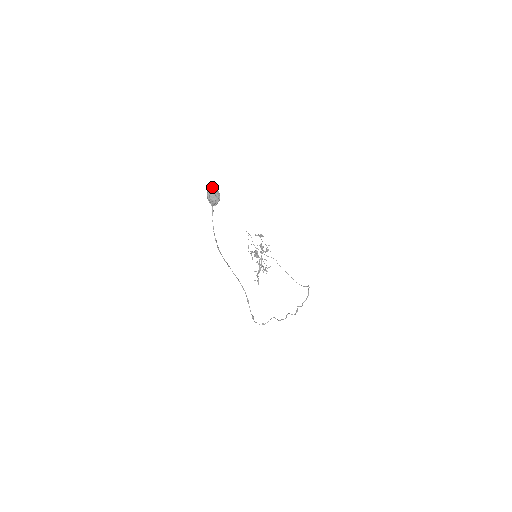
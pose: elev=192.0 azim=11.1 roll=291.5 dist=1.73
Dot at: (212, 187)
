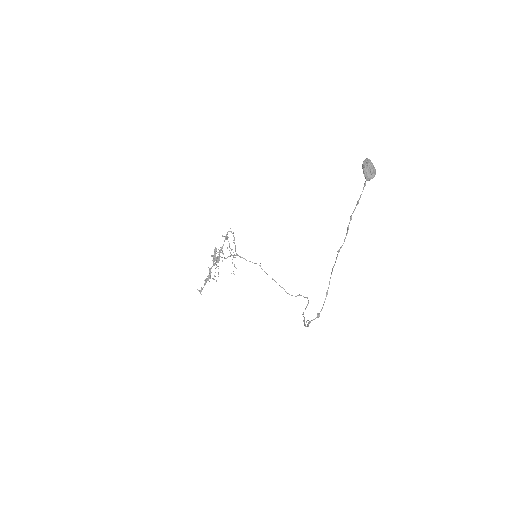
Dot at: (369, 160)
